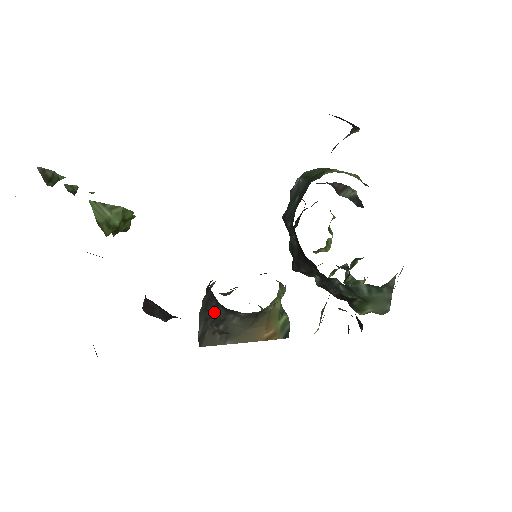
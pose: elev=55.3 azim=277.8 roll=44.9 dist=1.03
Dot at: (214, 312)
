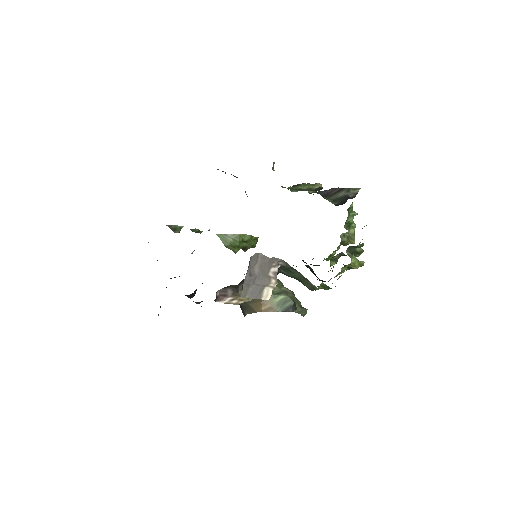
Dot at: occluded
